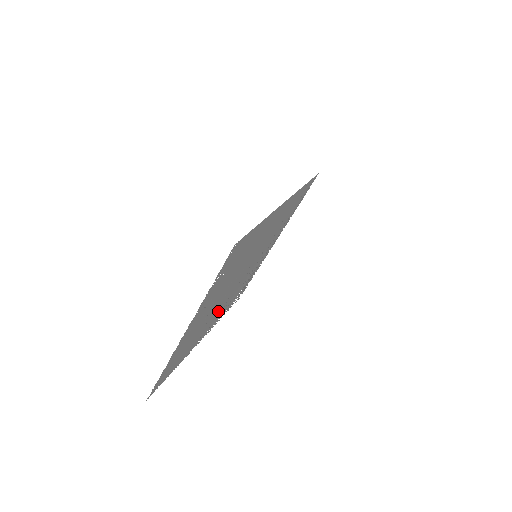
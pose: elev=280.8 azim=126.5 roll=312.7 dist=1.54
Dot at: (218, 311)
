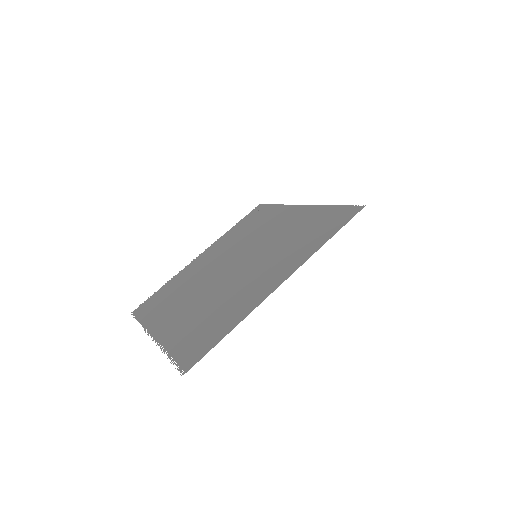
Dot at: (213, 262)
